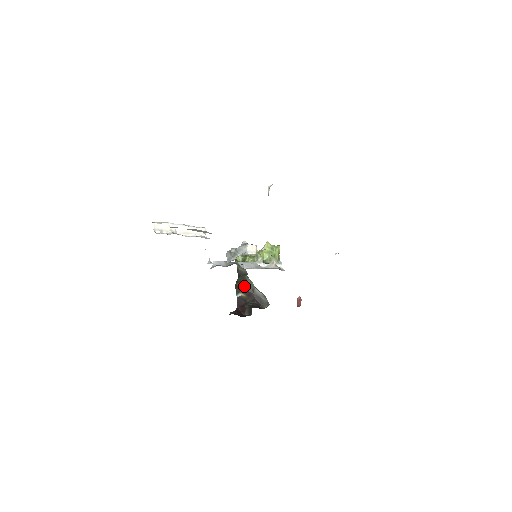
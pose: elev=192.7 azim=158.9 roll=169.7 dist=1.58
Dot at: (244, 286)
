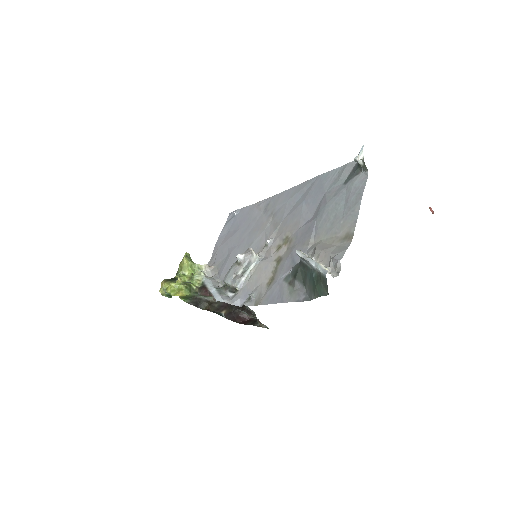
Dot at: (215, 306)
